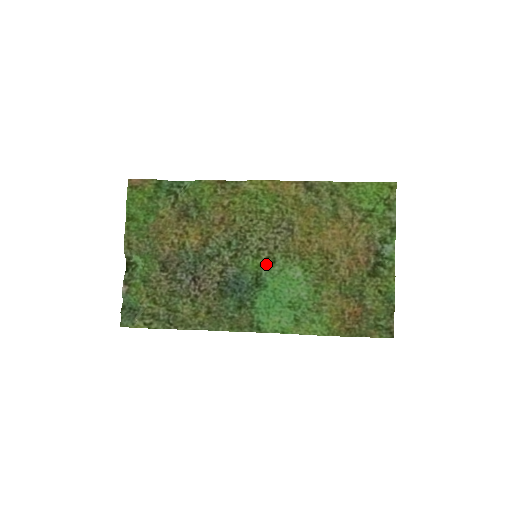
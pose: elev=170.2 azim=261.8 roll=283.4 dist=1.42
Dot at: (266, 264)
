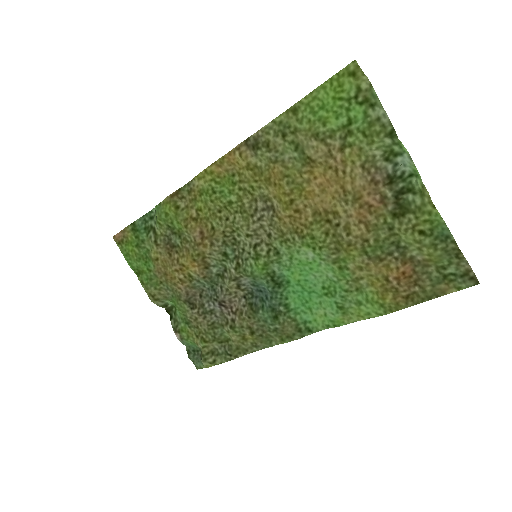
Dot at: (271, 260)
